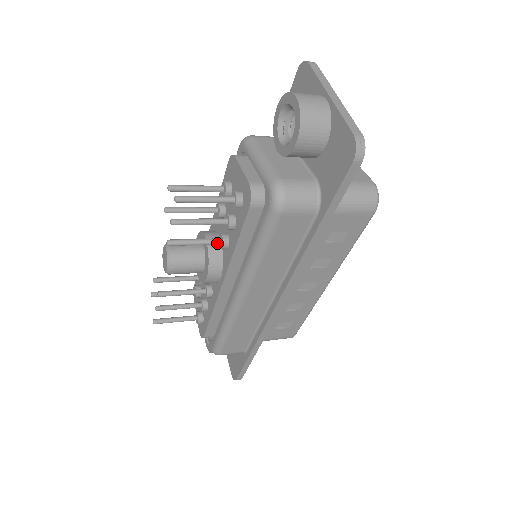
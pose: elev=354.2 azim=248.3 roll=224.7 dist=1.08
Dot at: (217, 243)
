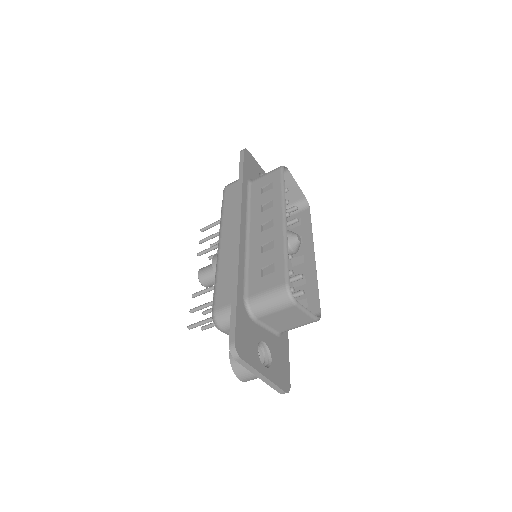
Dot at: occluded
